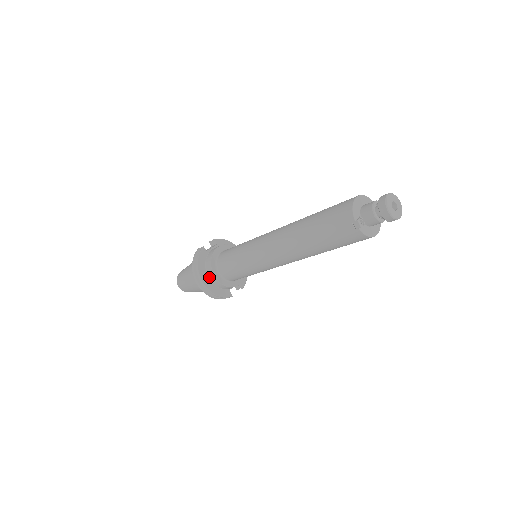
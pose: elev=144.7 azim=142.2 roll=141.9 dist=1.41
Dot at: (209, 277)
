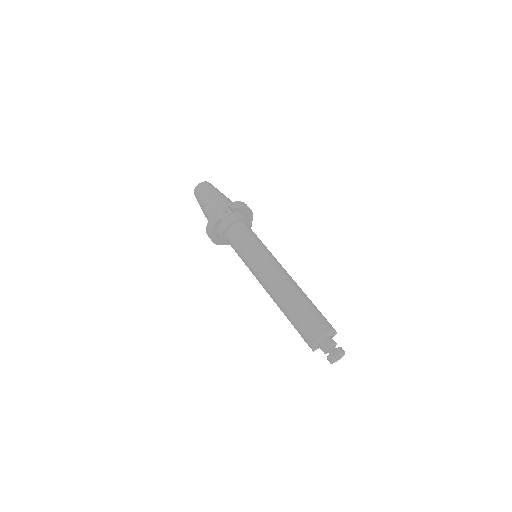
Dot at: (218, 237)
